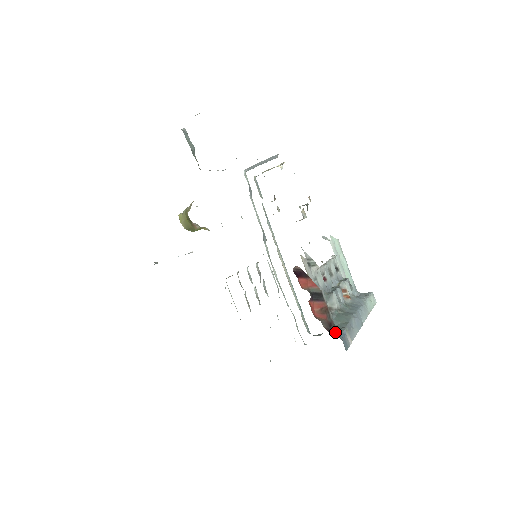
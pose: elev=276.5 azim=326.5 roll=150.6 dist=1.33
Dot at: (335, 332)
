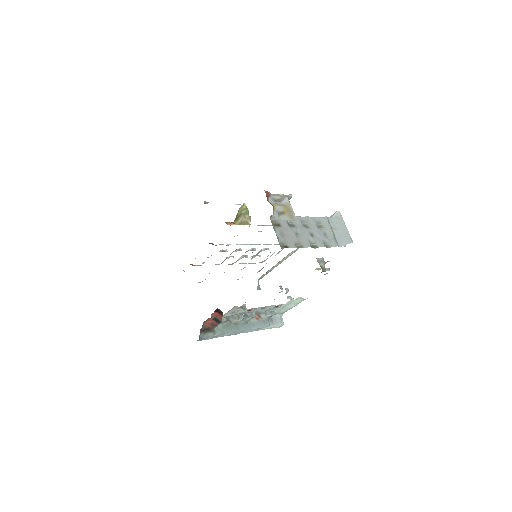
Dot at: (205, 333)
